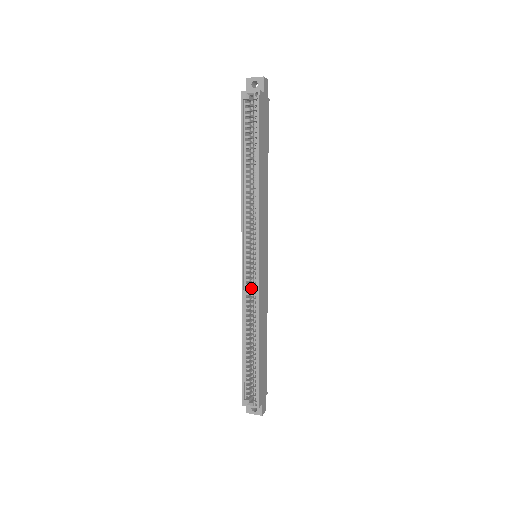
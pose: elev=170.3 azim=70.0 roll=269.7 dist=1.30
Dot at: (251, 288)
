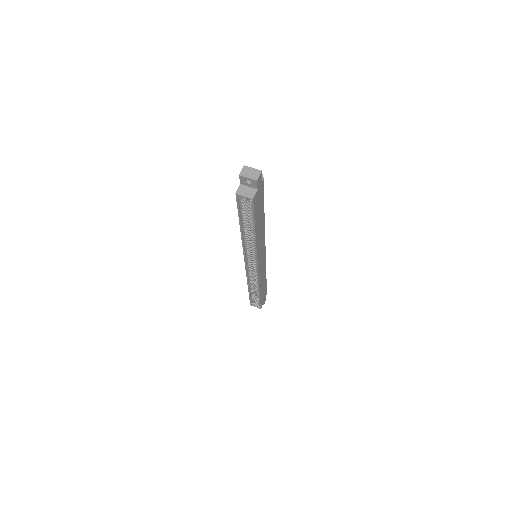
Dot at: (253, 270)
